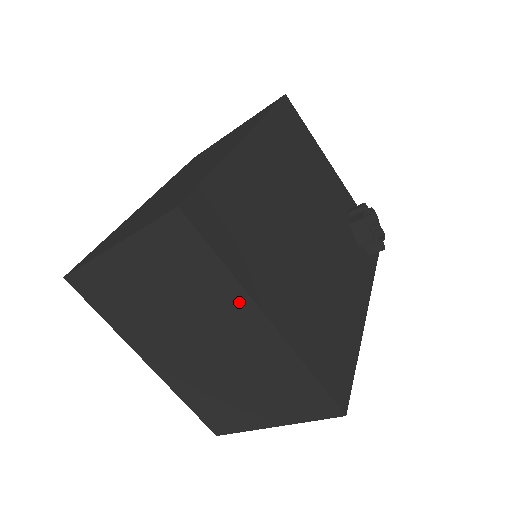
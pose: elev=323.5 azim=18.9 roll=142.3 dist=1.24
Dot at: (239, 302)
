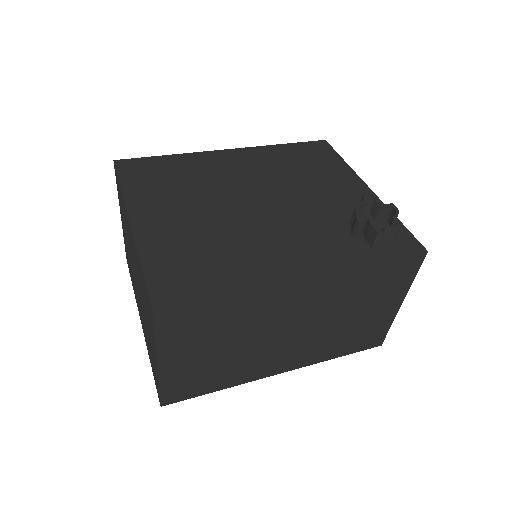
Dot at: (126, 215)
